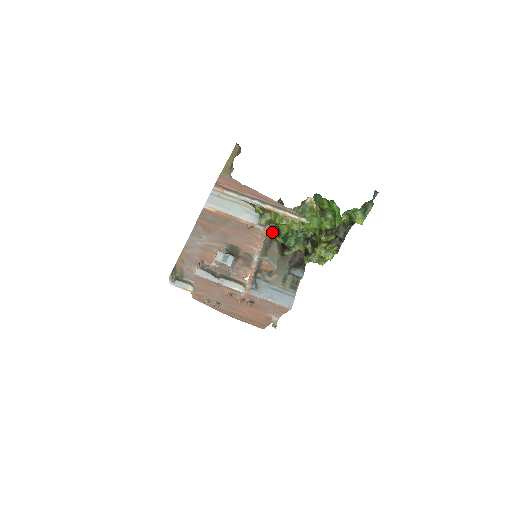
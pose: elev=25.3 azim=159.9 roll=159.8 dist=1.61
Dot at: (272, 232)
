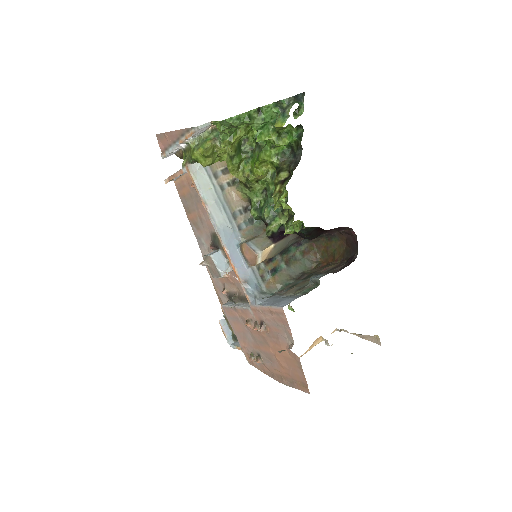
Dot at: occluded
